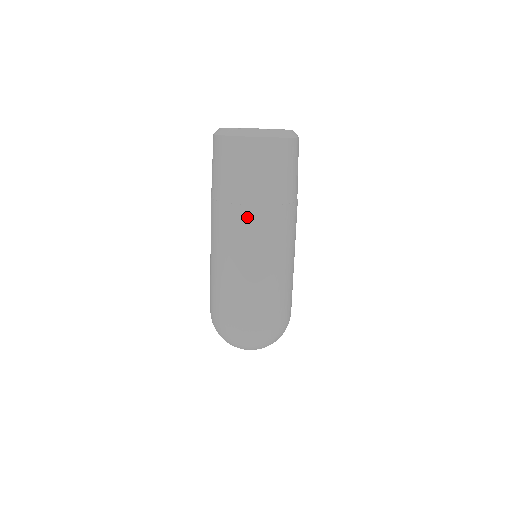
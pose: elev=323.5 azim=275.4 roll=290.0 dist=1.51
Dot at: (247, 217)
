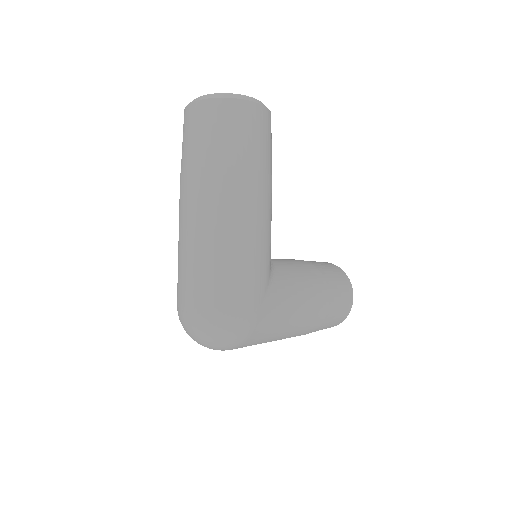
Dot at: (190, 182)
